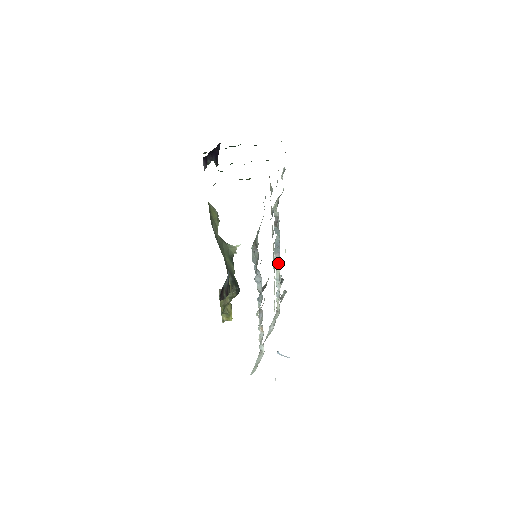
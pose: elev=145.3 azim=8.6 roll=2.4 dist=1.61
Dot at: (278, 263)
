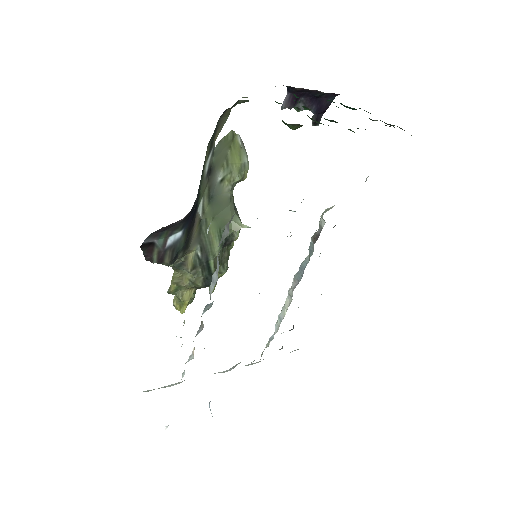
Dot at: (291, 296)
